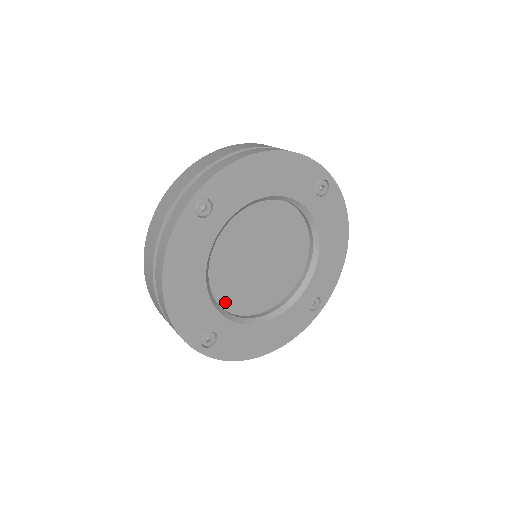
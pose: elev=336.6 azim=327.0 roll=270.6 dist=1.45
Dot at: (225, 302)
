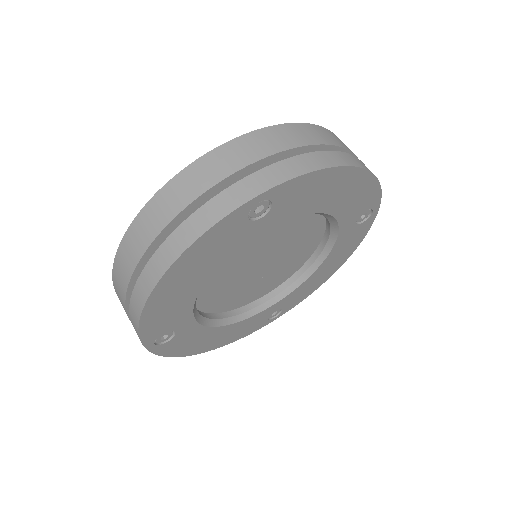
Dot at: (263, 293)
